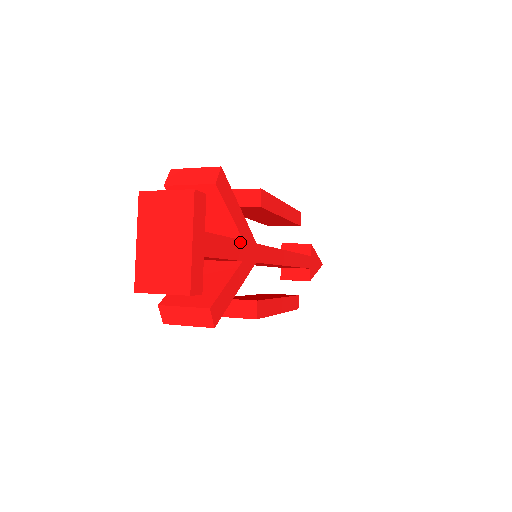
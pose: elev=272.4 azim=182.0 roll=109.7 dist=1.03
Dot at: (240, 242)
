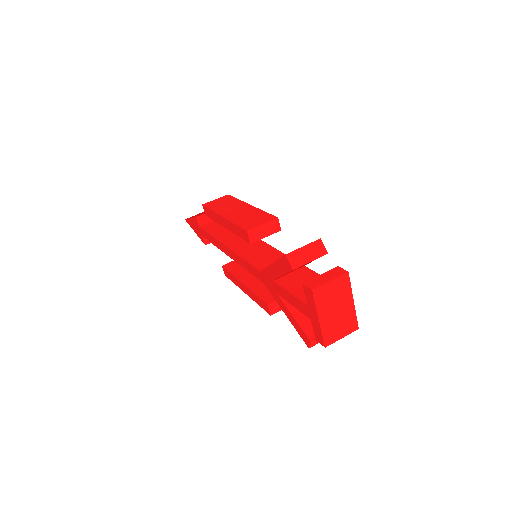
Dot at: (308, 269)
